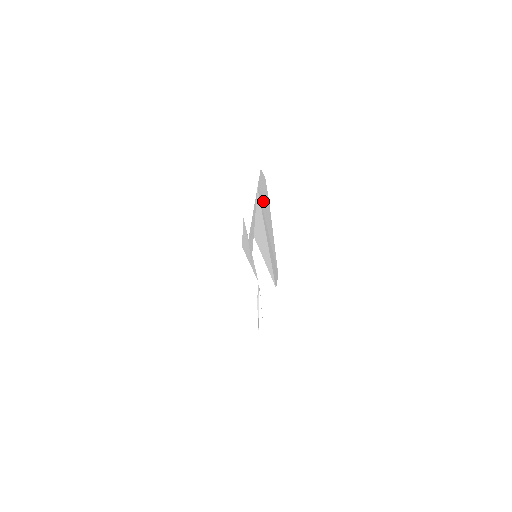
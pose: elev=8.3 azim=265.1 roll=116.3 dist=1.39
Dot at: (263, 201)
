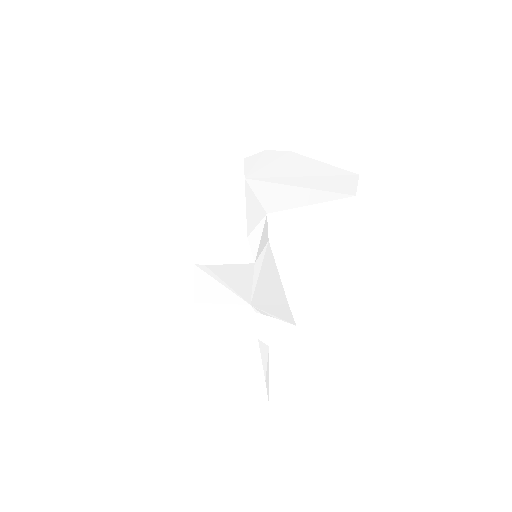
Dot at: (272, 169)
